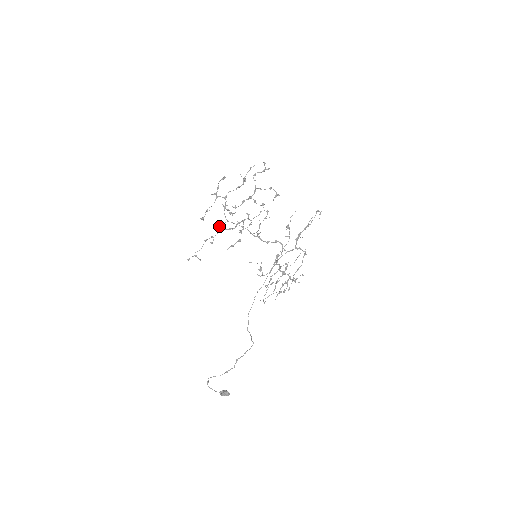
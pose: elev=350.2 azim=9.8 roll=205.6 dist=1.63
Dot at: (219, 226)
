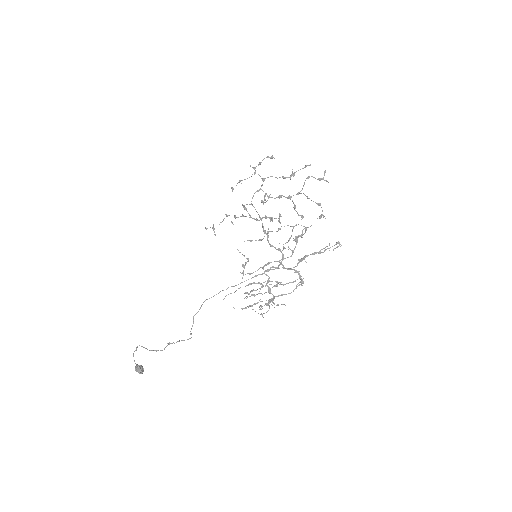
Dot at: (245, 208)
